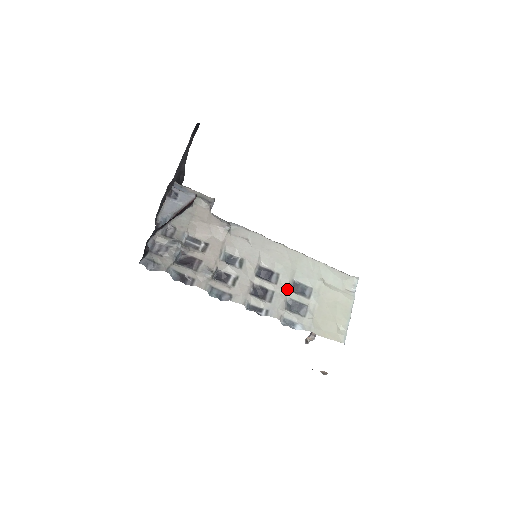
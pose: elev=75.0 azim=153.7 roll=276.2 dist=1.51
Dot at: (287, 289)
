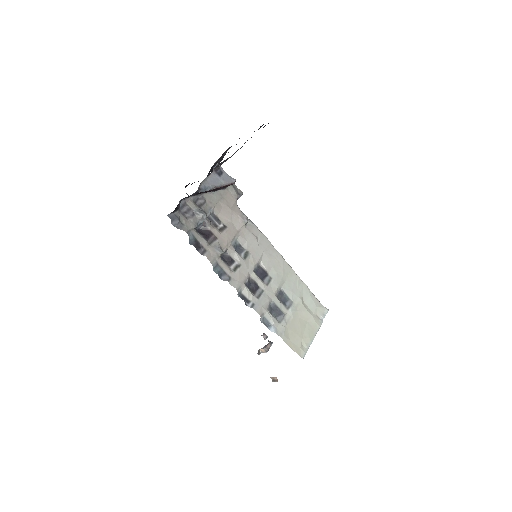
Dot at: (274, 293)
